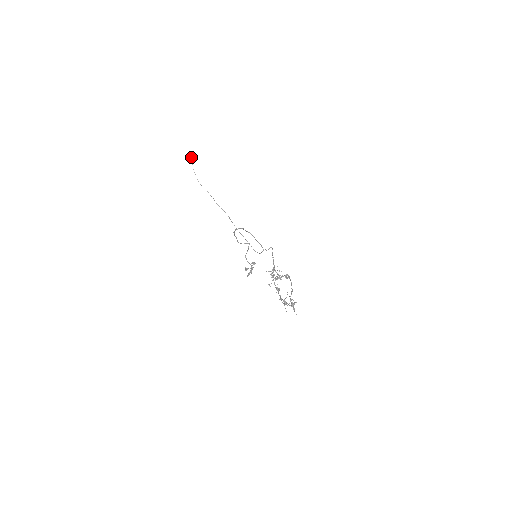
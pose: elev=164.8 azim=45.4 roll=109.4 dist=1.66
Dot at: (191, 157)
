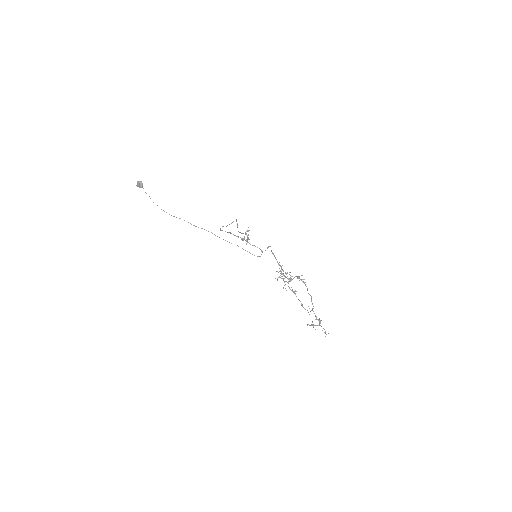
Dot at: occluded
